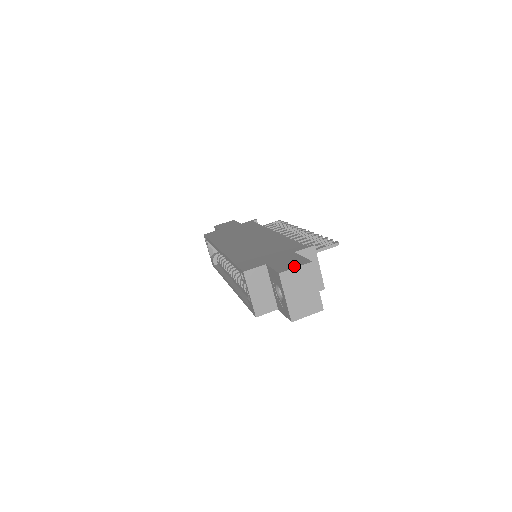
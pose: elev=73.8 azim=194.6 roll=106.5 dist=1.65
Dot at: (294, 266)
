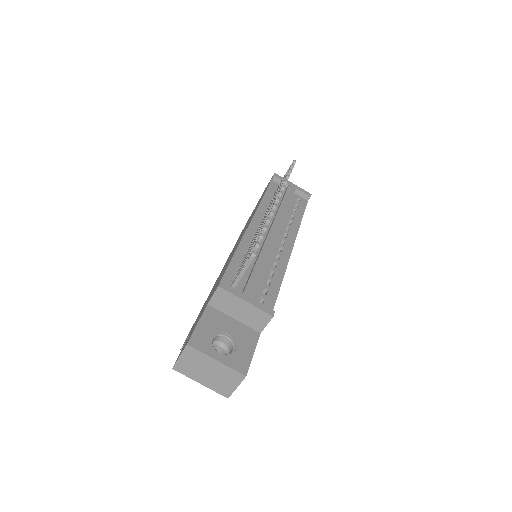
Dot at: (180, 353)
